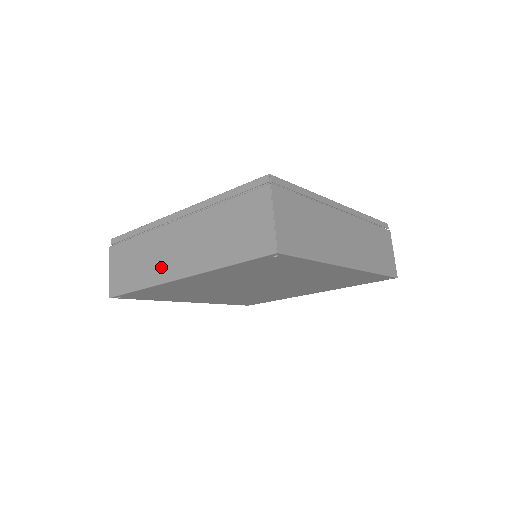
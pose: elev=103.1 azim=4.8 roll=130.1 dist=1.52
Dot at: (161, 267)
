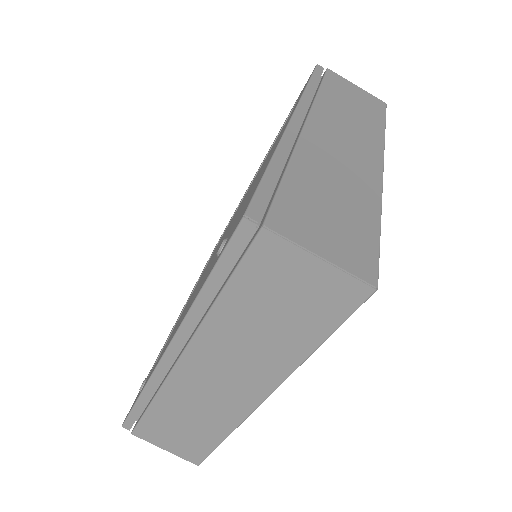
Dot at: (223, 408)
